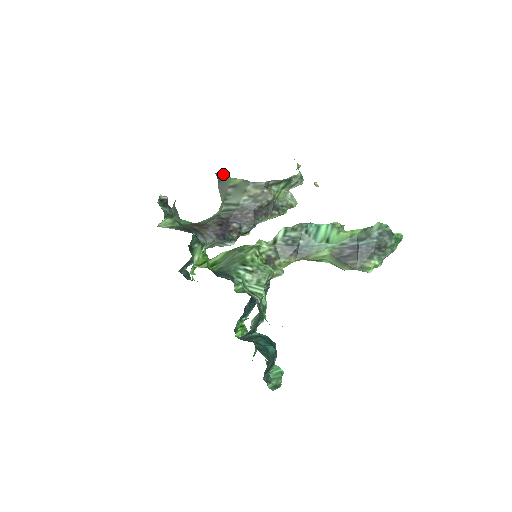
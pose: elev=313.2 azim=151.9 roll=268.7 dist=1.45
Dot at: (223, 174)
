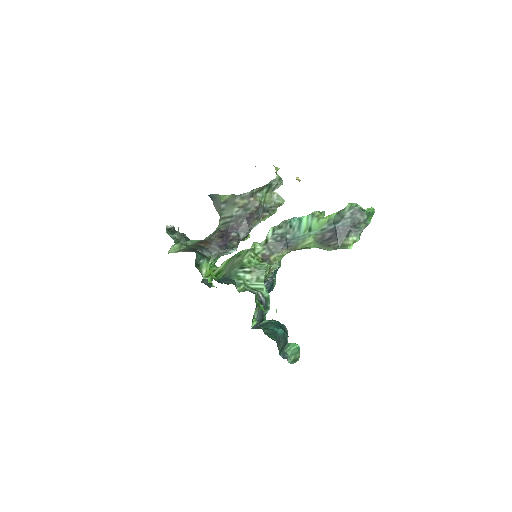
Dot at: (214, 194)
